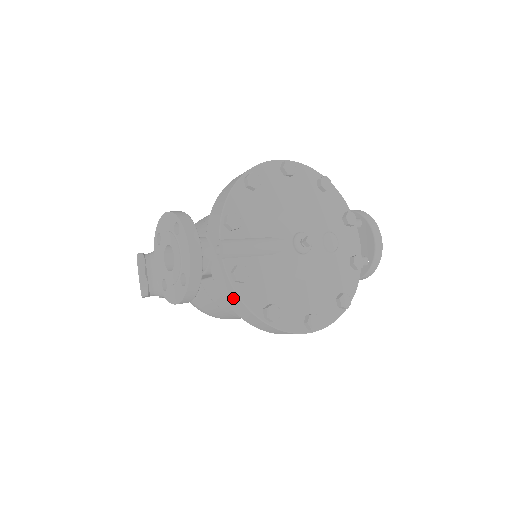
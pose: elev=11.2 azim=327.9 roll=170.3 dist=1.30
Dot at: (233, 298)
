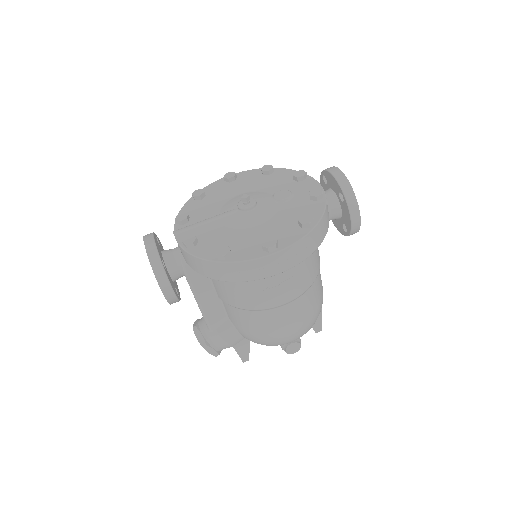
Dot at: (195, 263)
